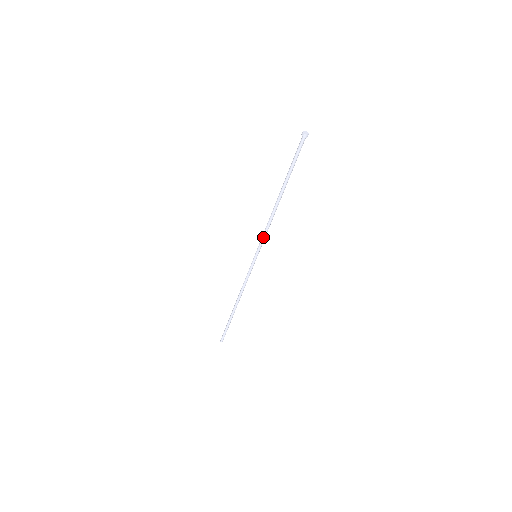
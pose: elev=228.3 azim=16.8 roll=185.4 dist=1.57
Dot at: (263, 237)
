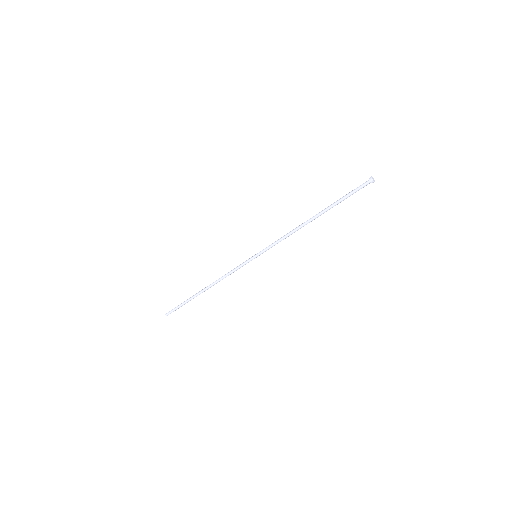
Dot at: (275, 243)
